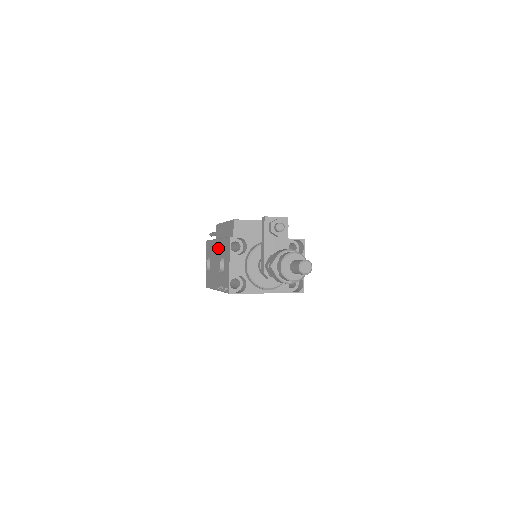
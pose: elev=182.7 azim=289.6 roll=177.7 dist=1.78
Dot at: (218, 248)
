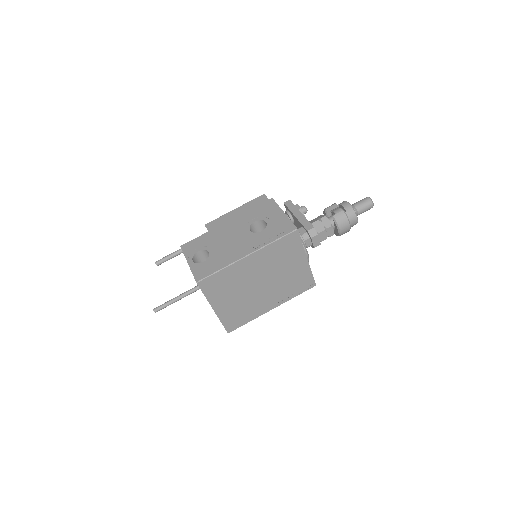
Dot at: (236, 223)
